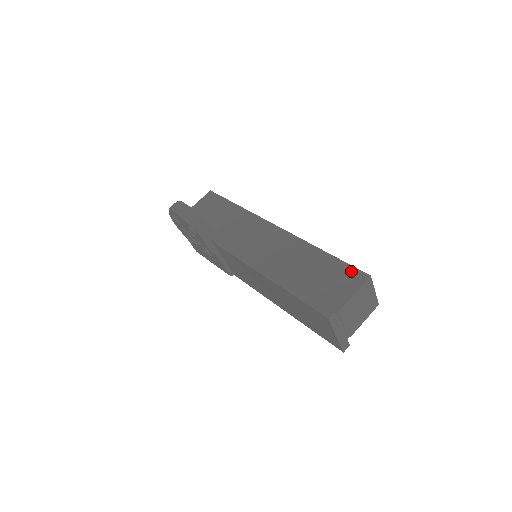
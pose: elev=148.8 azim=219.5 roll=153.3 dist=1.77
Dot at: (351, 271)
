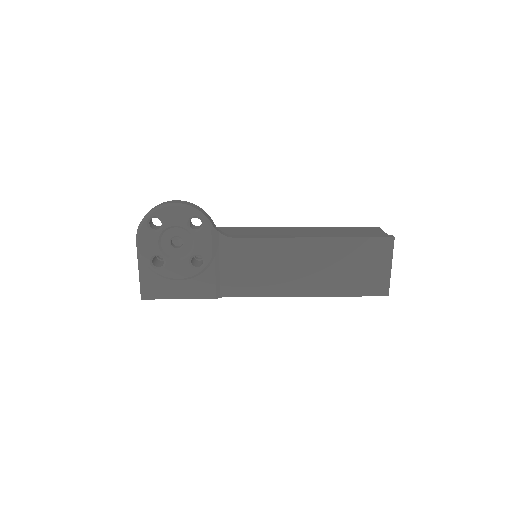
Dot at: (363, 228)
